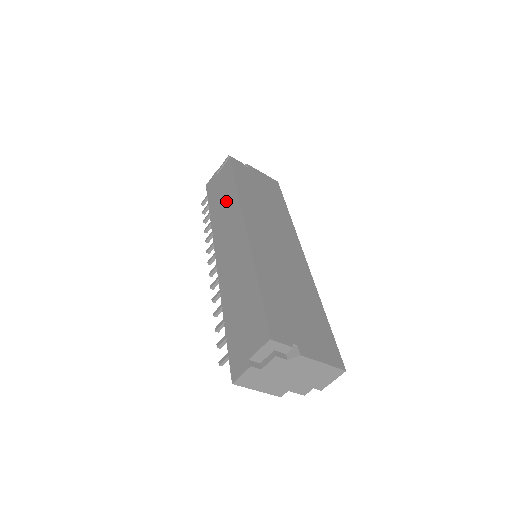
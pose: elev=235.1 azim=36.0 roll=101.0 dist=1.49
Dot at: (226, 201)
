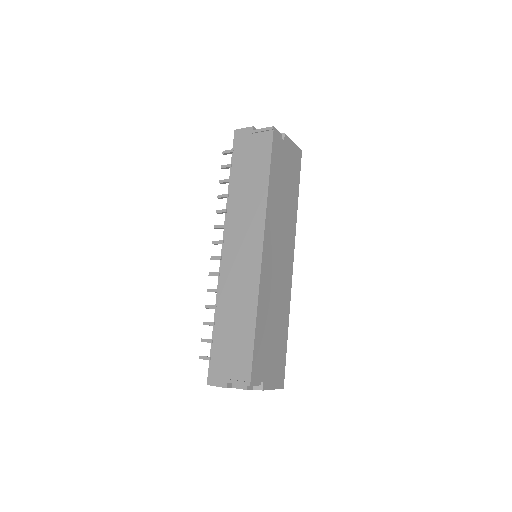
Dot at: (252, 189)
